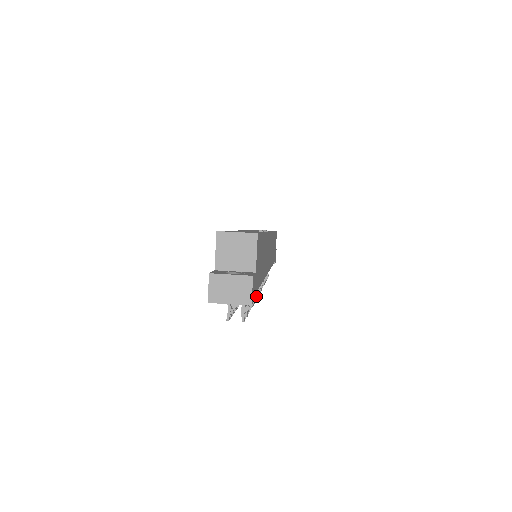
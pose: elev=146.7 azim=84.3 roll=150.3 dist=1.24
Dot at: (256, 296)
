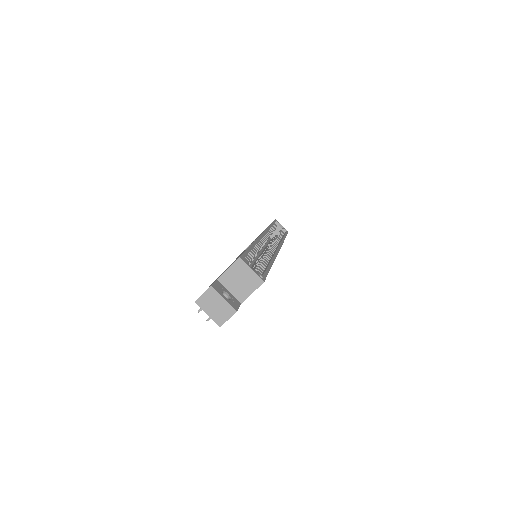
Dot at: occluded
